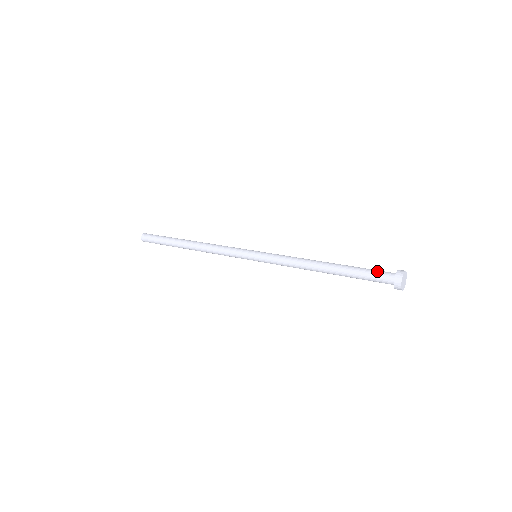
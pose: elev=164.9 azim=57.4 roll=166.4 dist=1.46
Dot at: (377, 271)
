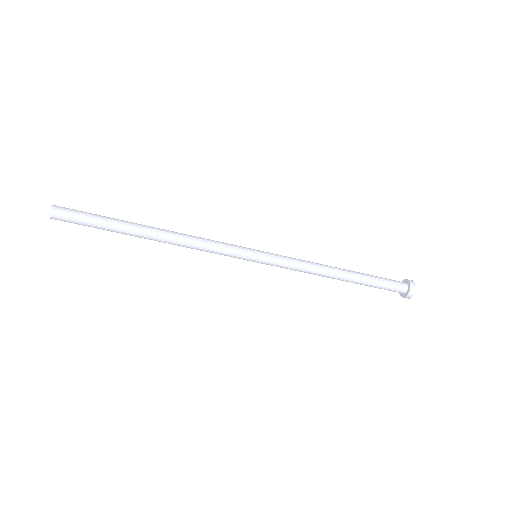
Dot at: (390, 279)
